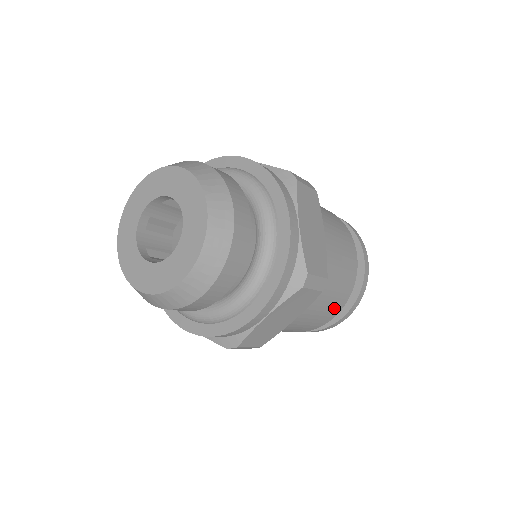
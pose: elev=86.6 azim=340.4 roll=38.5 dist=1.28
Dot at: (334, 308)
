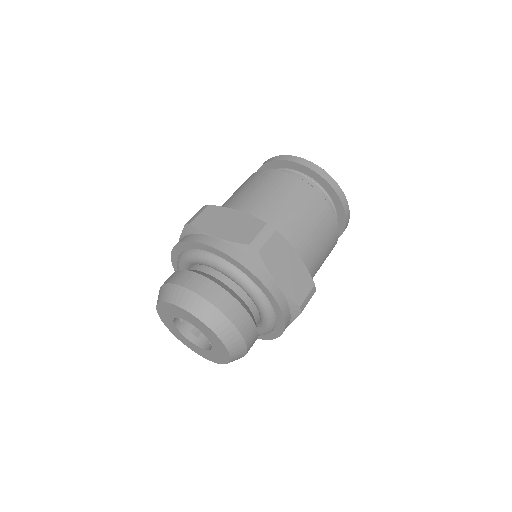
Dot at: (330, 251)
